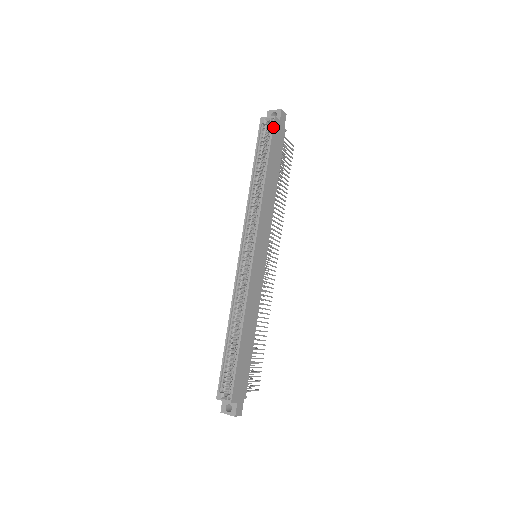
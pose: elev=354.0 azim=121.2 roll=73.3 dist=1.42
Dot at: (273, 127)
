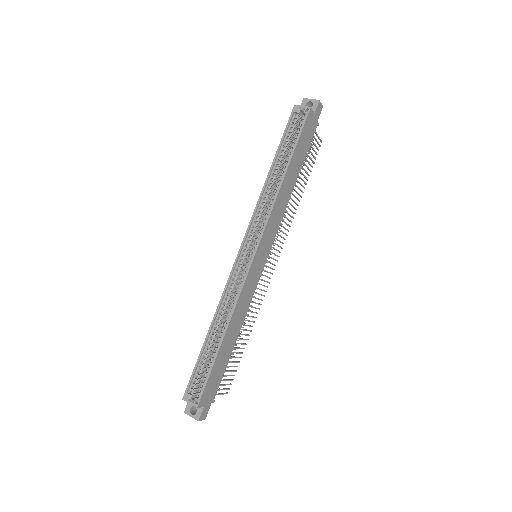
Dot at: (306, 119)
